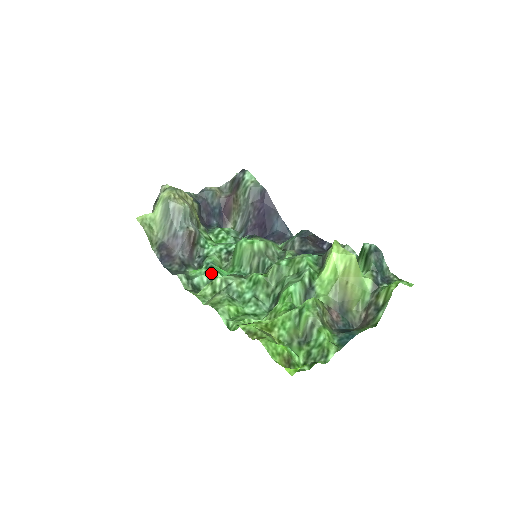
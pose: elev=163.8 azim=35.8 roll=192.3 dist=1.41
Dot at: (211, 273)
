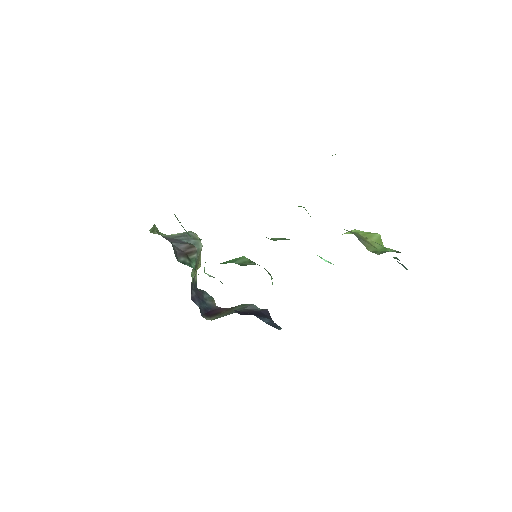
Dot at: occluded
